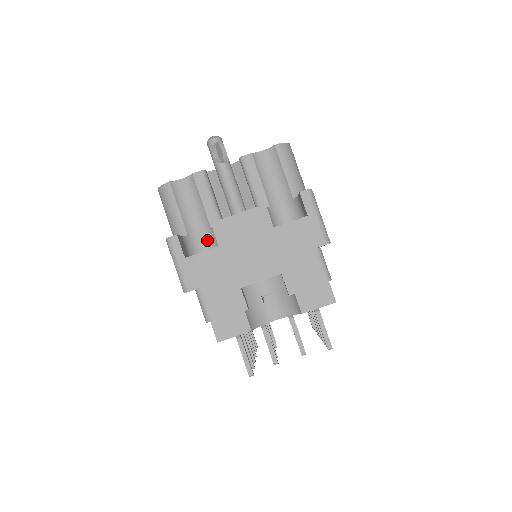
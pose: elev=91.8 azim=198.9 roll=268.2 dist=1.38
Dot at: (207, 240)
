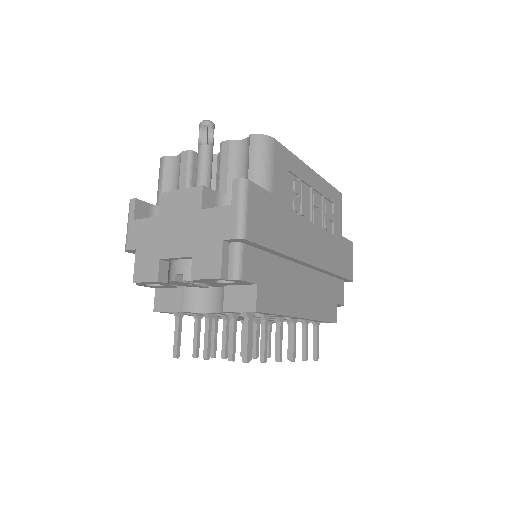
Dot at: occluded
